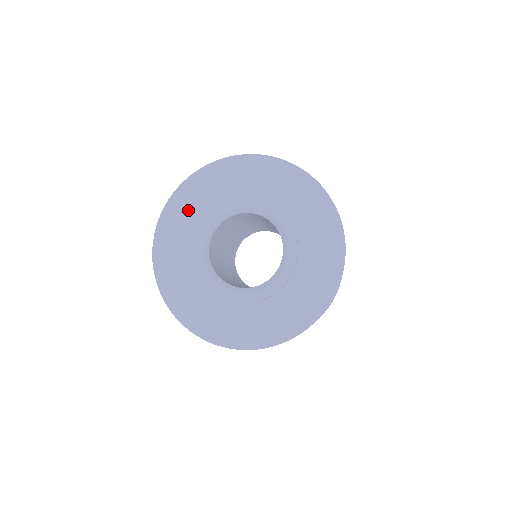
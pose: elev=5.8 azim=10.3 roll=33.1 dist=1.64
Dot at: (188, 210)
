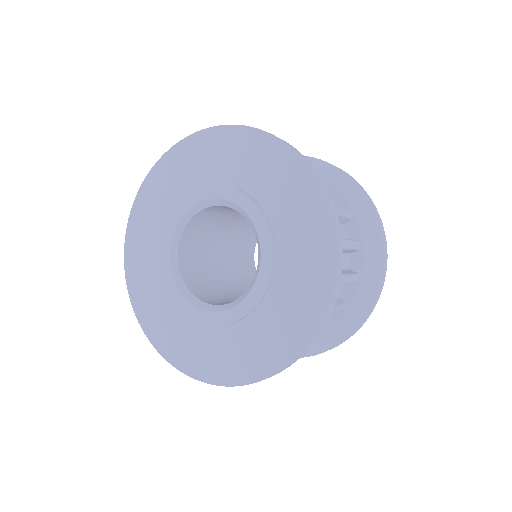
Dot at: (145, 239)
